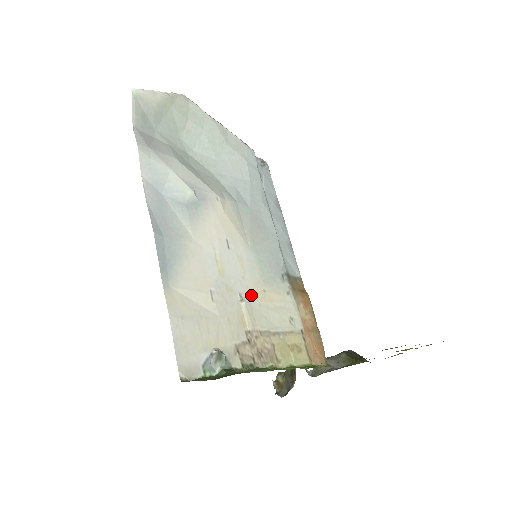
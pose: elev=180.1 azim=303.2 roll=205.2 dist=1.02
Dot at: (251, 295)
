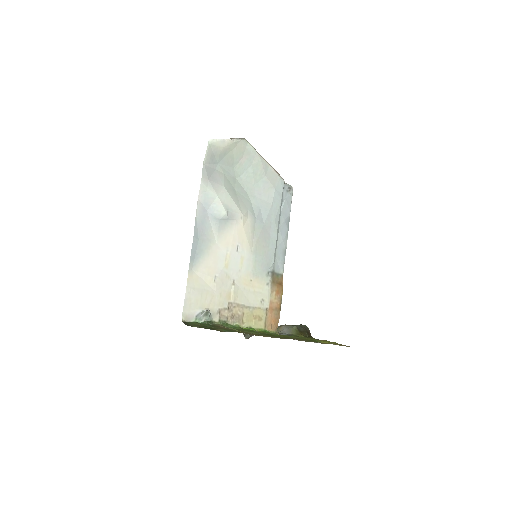
Dot at: (241, 282)
